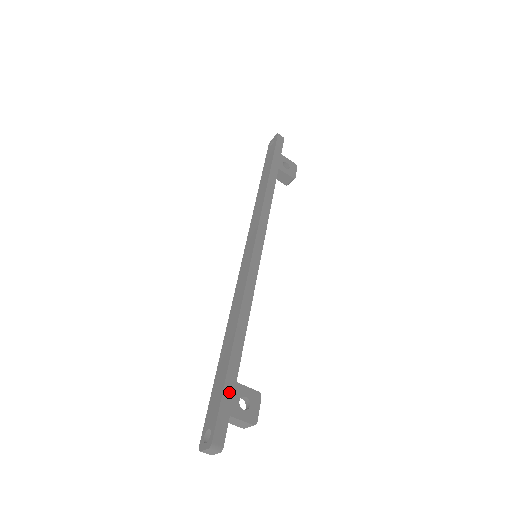
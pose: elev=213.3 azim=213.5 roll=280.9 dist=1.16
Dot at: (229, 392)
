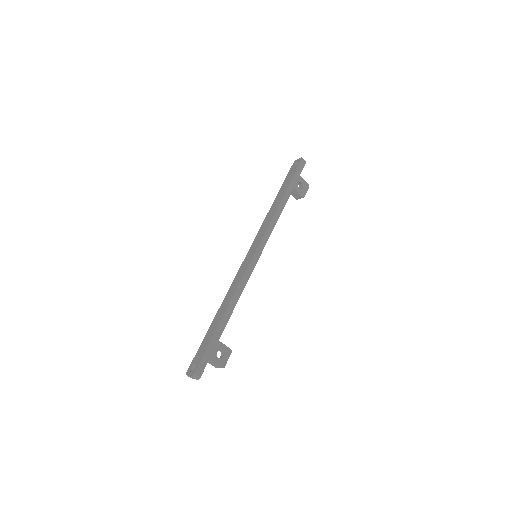
Dot at: (212, 346)
